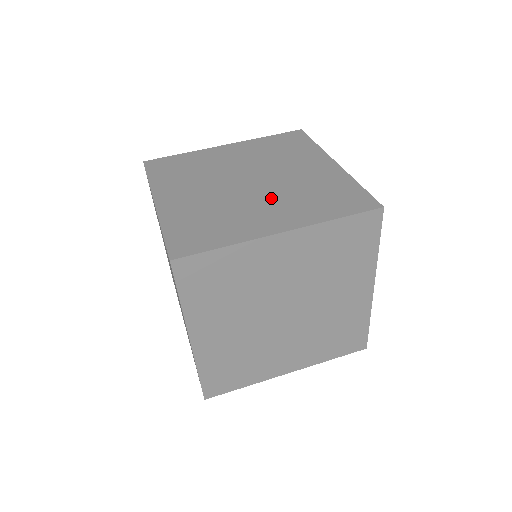
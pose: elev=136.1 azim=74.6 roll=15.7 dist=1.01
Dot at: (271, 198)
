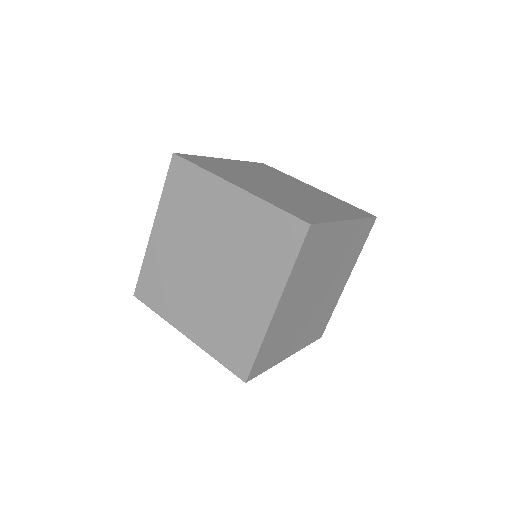
Dot at: (271, 189)
